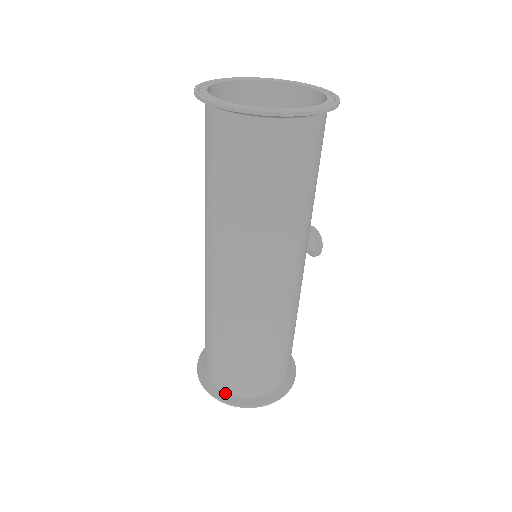
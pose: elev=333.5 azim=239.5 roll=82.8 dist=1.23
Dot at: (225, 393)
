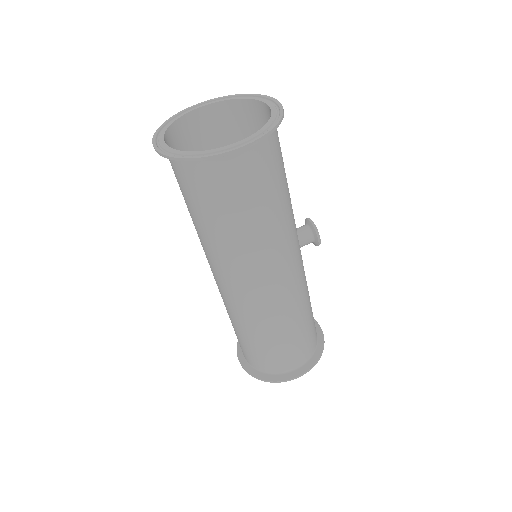
Dot at: (257, 370)
